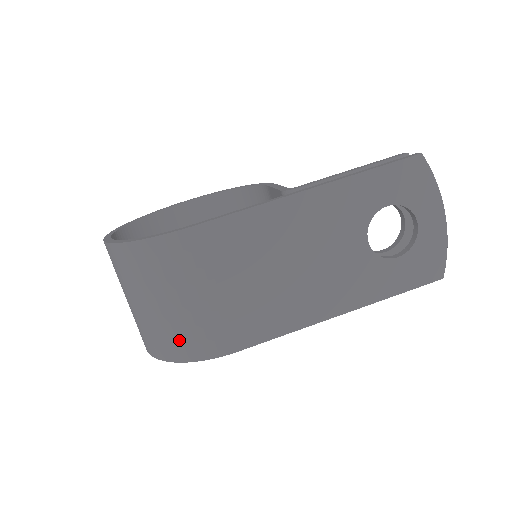
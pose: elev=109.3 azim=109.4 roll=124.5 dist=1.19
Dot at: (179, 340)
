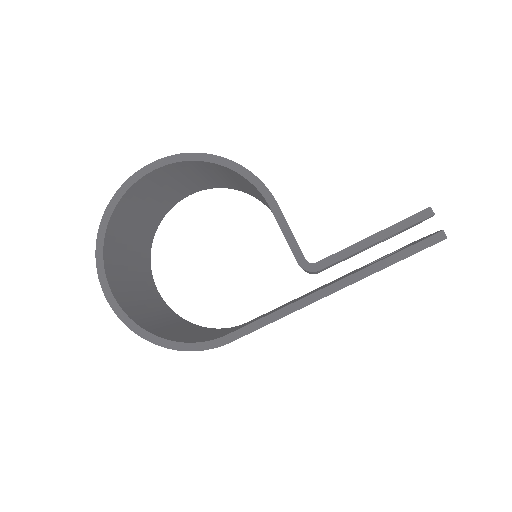
Dot at: occluded
